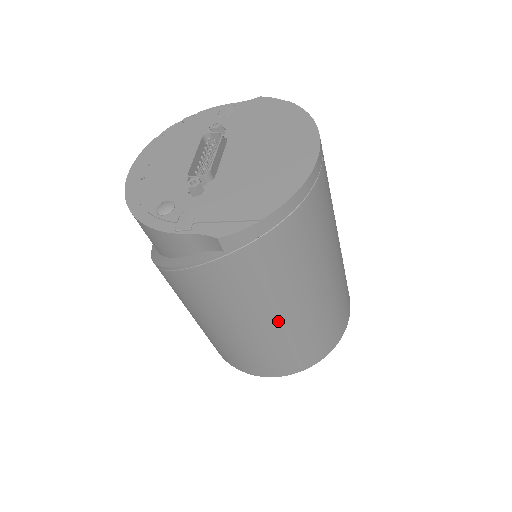
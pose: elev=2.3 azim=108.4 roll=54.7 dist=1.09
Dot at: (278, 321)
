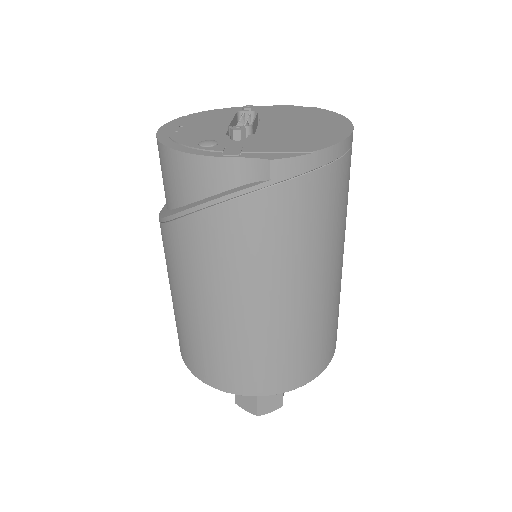
Dot at: (290, 300)
